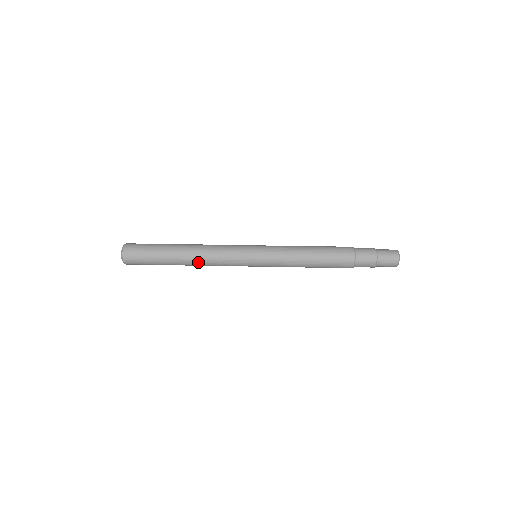
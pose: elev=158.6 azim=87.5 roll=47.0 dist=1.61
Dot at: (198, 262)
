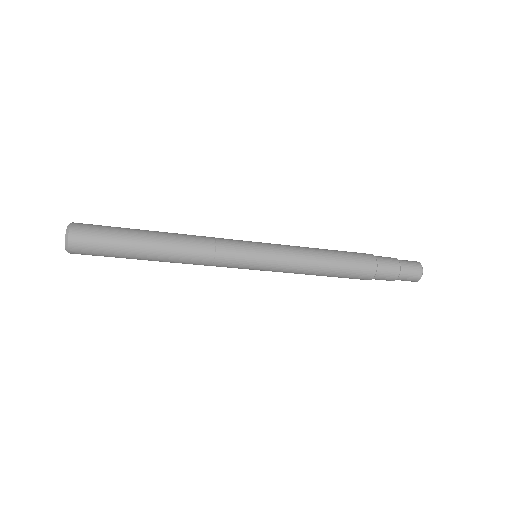
Dot at: (181, 251)
